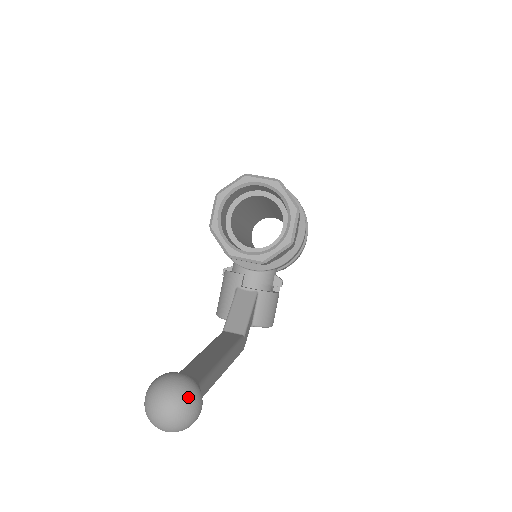
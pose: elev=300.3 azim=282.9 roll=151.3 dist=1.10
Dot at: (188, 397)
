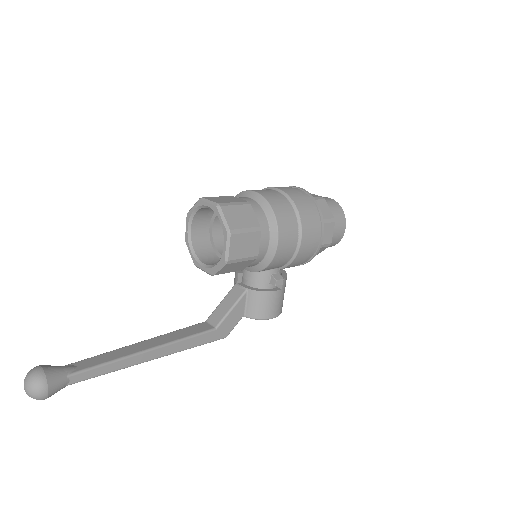
Dot at: (33, 384)
